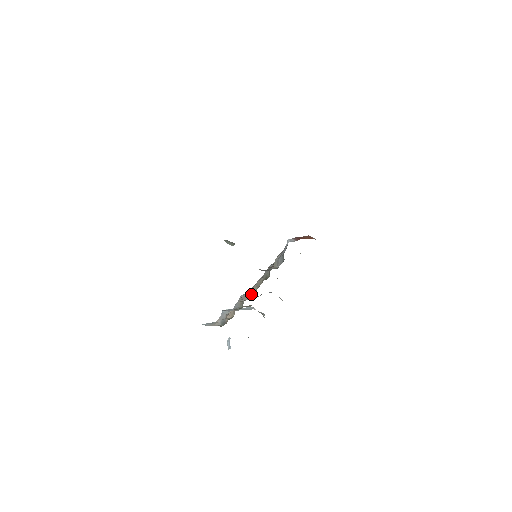
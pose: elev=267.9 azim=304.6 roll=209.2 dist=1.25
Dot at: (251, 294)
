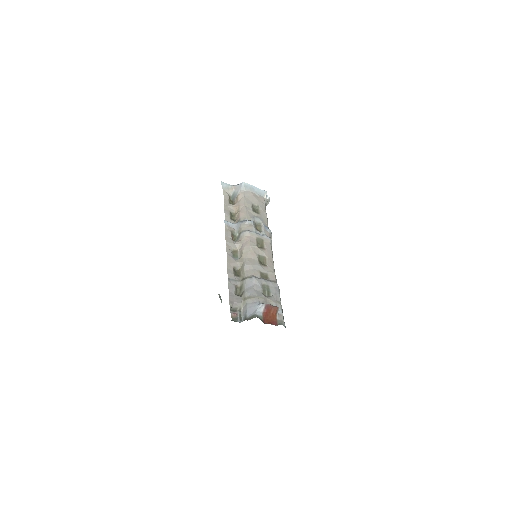
Dot at: (240, 255)
